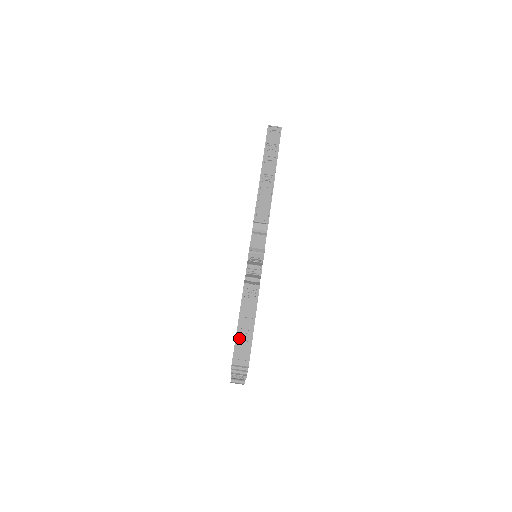
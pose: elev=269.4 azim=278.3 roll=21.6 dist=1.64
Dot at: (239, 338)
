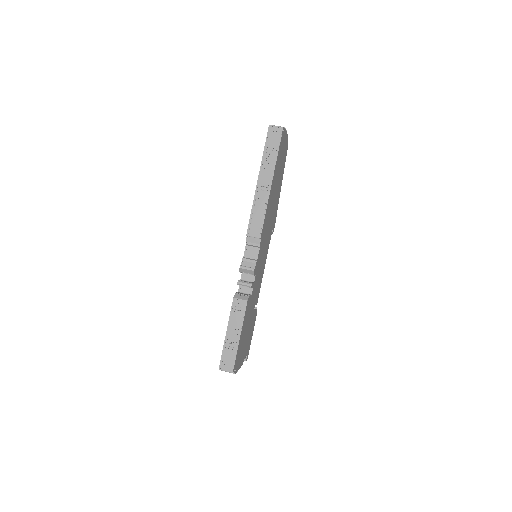
Dot at: (226, 348)
